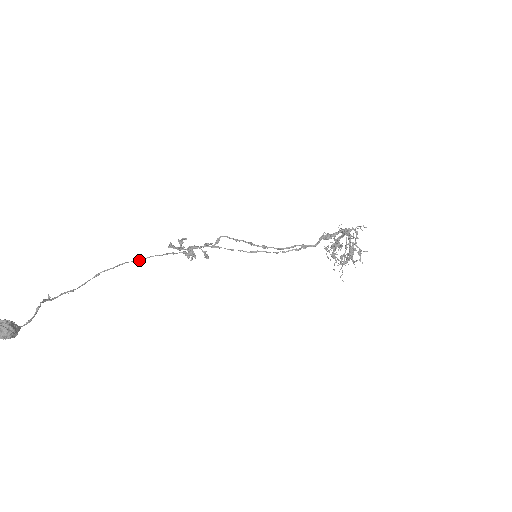
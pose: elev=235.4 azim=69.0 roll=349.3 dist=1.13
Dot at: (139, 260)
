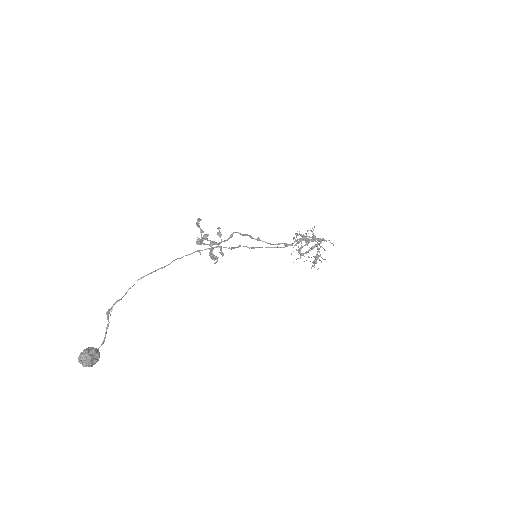
Dot at: occluded
